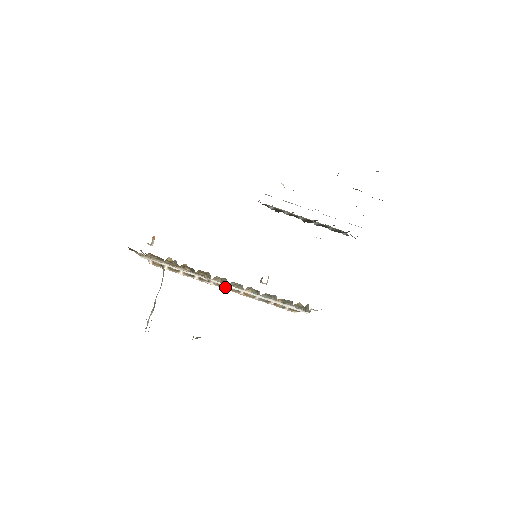
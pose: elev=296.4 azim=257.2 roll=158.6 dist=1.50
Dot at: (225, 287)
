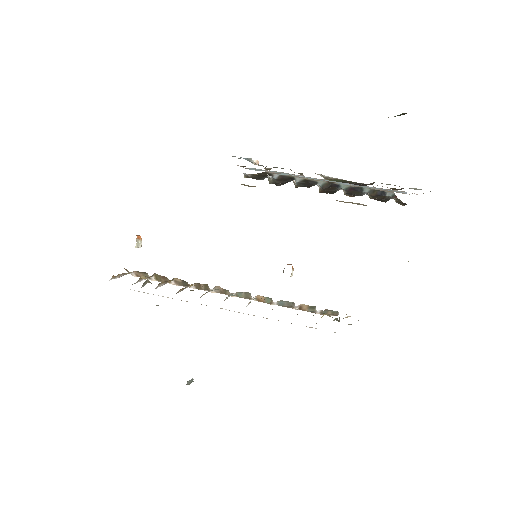
Dot at: occluded
